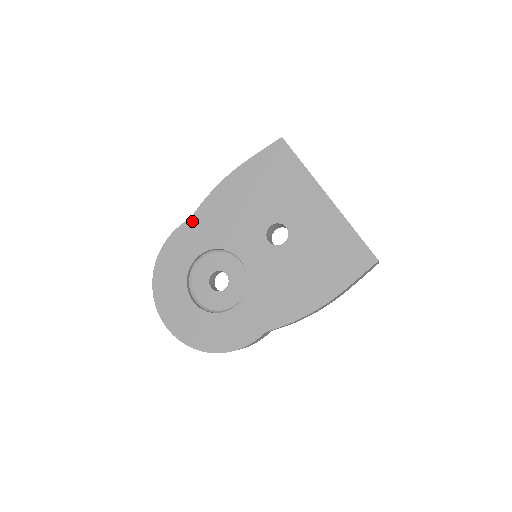
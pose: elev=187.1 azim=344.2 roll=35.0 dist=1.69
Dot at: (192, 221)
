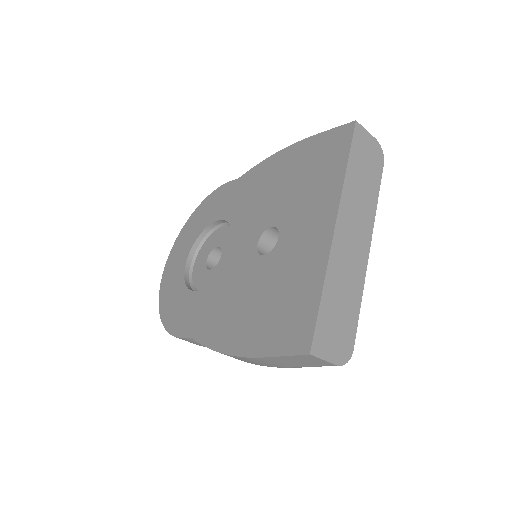
Dot at: (237, 182)
